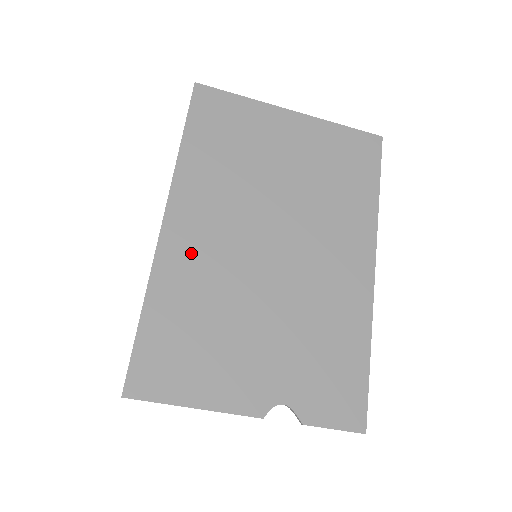
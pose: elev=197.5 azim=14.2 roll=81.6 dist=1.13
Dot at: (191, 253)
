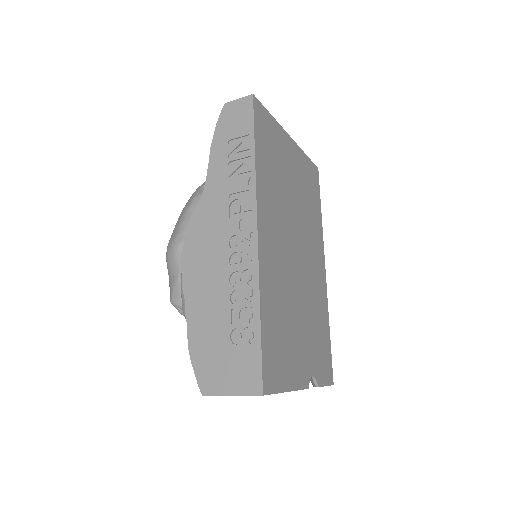
Dot at: (272, 263)
